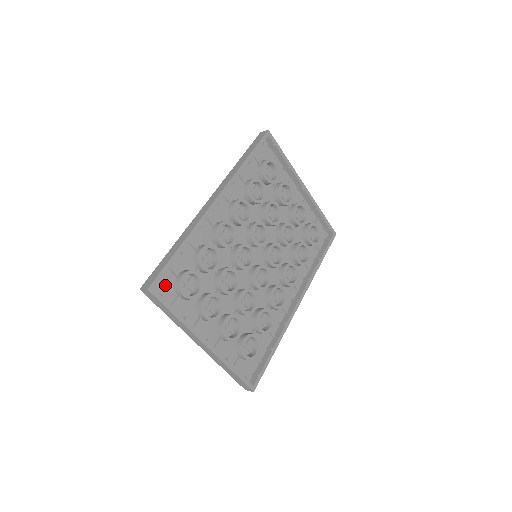
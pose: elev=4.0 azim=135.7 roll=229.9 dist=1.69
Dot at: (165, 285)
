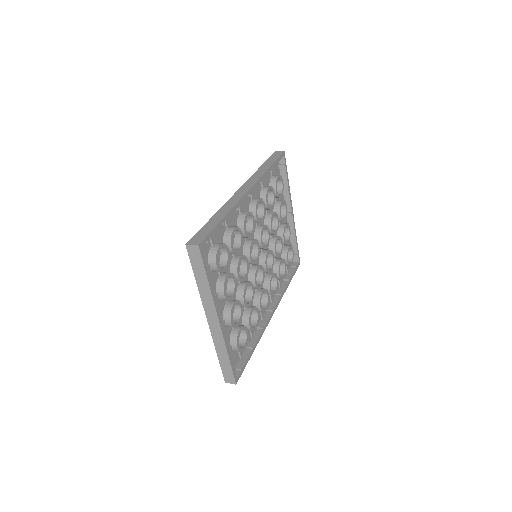
Dot at: (203, 250)
